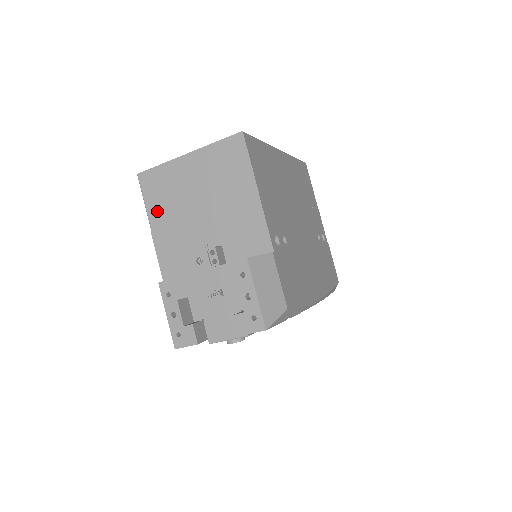
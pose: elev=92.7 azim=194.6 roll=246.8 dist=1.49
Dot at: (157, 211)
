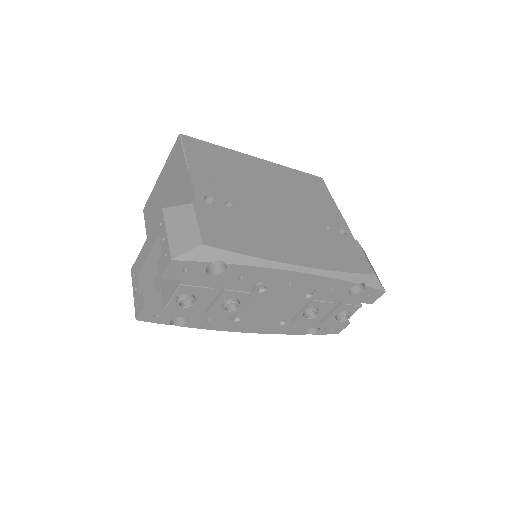
Dot at: (150, 227)
